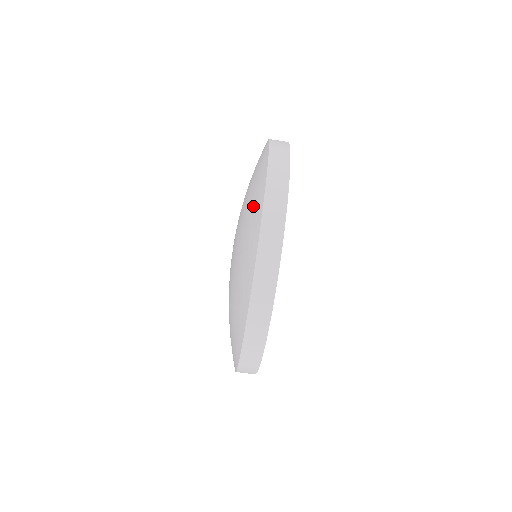
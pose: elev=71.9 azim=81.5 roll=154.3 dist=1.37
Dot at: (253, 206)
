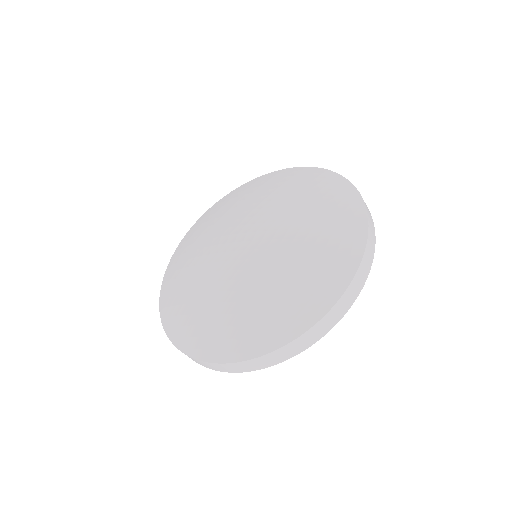
Dot at: (341, 216)
